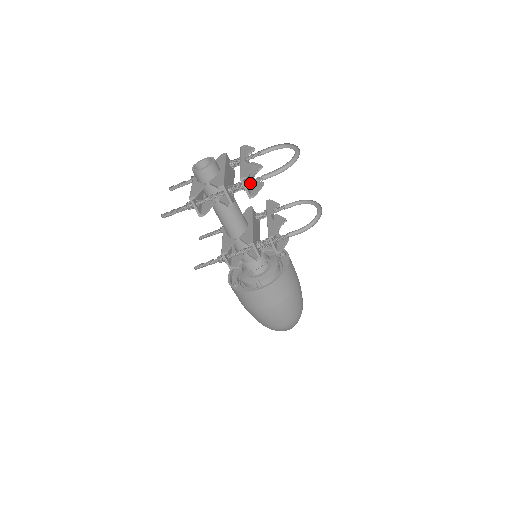
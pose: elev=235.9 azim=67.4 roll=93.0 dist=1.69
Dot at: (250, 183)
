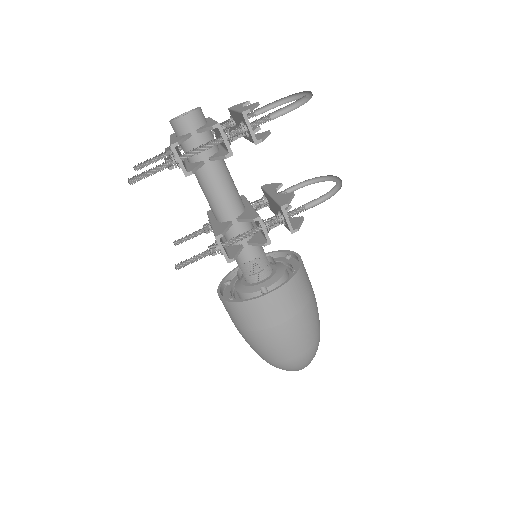
Dot at: (253, 126)
